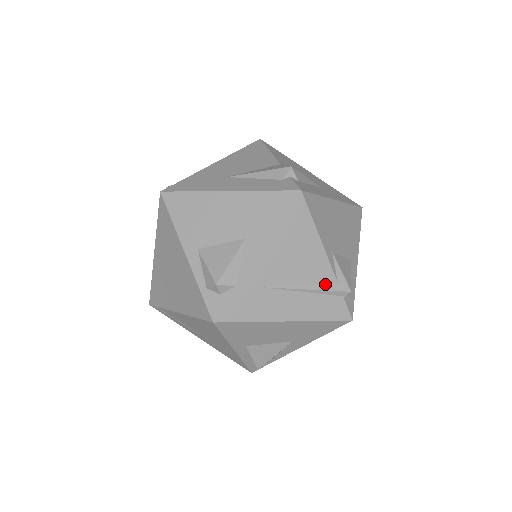
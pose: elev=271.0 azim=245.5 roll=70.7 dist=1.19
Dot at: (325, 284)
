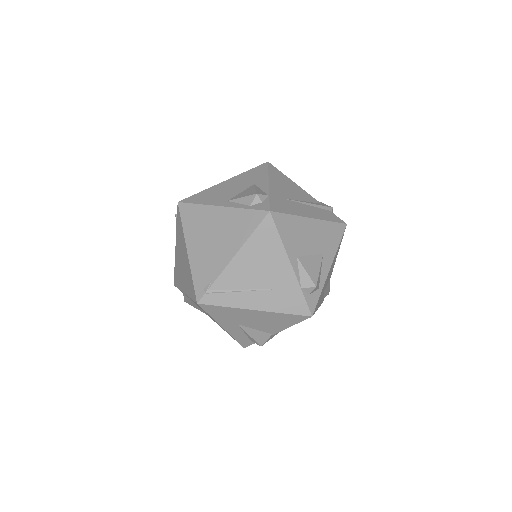
Dot at: (316, 203)
